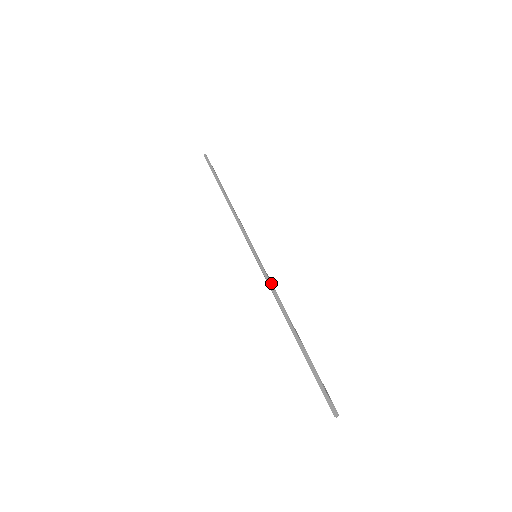
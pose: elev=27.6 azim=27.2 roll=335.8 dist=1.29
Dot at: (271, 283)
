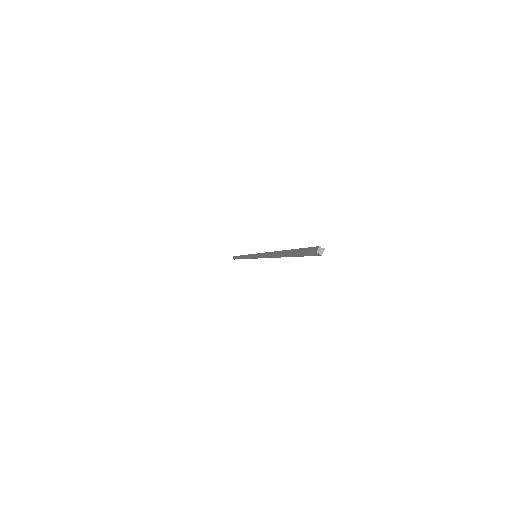
Dot at: (263, 253)
